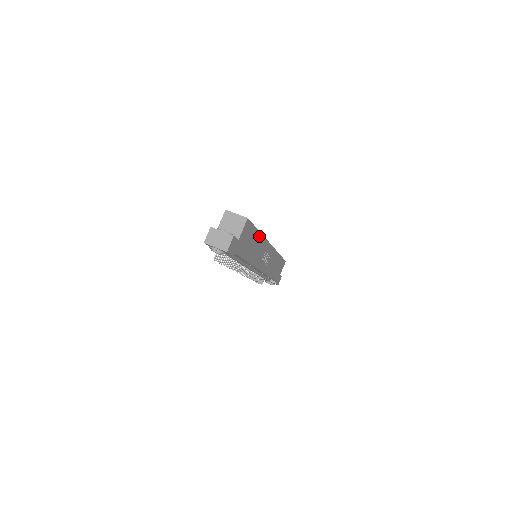
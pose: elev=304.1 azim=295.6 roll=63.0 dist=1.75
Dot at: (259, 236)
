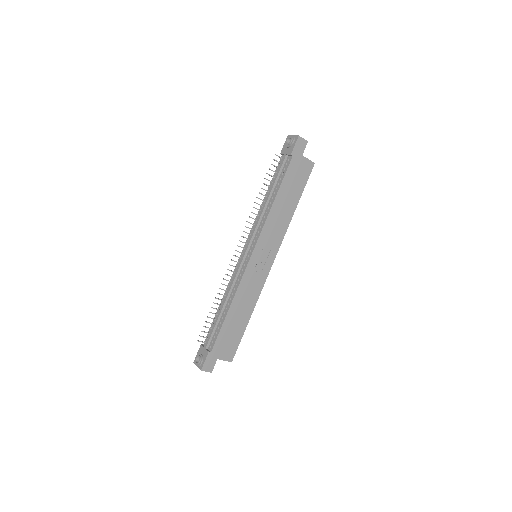
Dot at: (292, 211)
